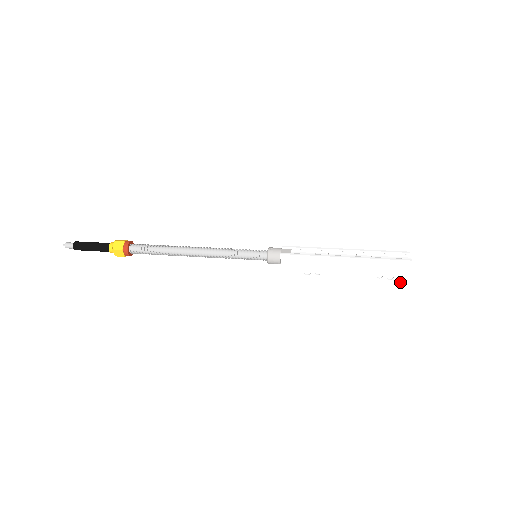
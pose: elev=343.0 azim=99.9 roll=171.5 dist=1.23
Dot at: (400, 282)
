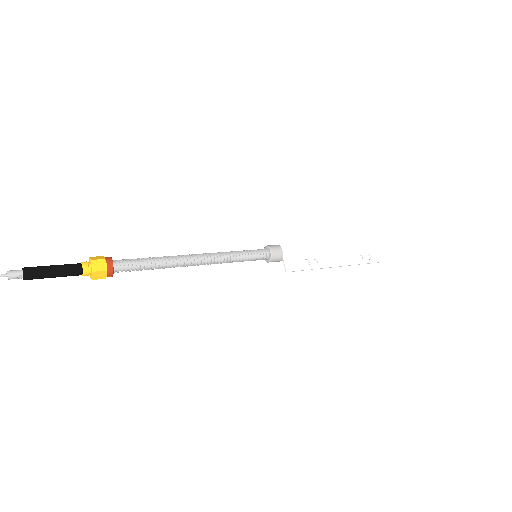
Dot at: (376, 261)
